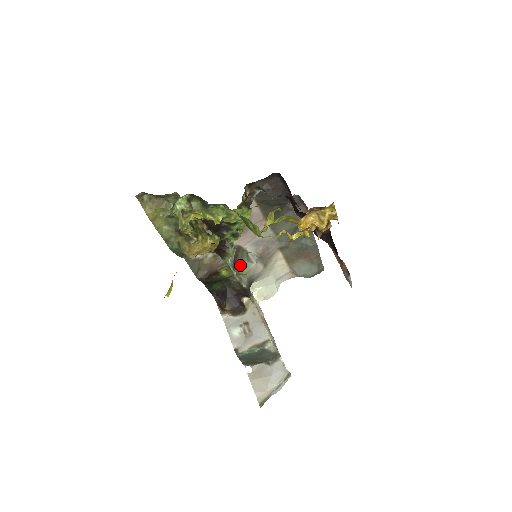
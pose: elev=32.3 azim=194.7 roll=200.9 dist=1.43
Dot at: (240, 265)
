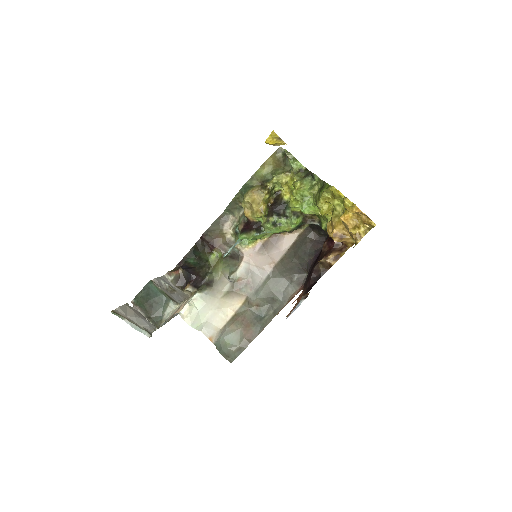
Dot at: (226, 265)
